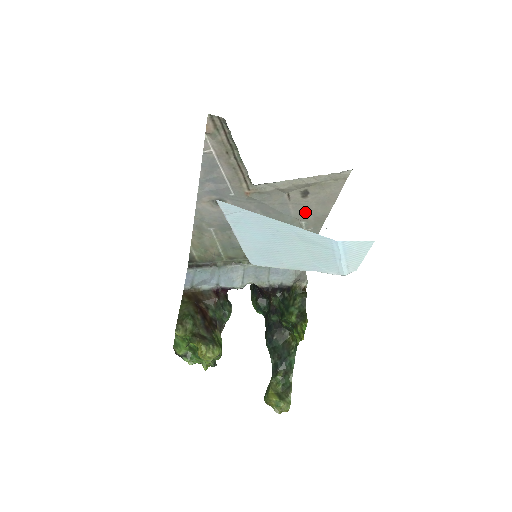
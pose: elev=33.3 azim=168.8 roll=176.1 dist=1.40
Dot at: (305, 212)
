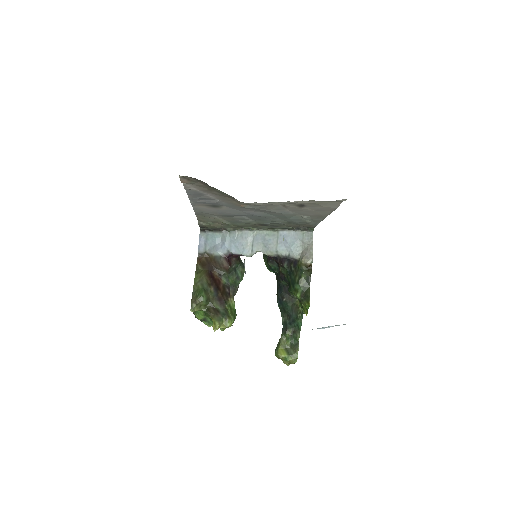
Dot at: (304, 212)
